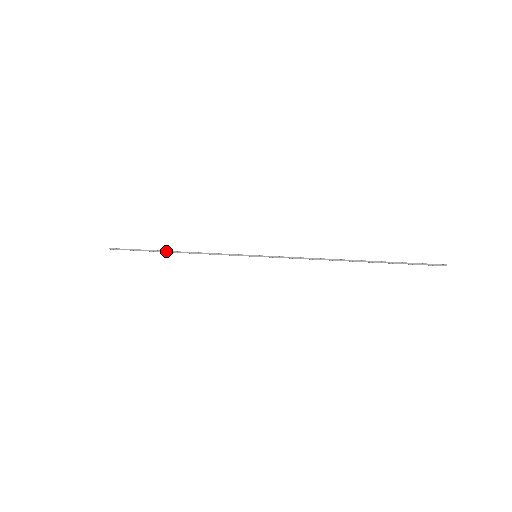
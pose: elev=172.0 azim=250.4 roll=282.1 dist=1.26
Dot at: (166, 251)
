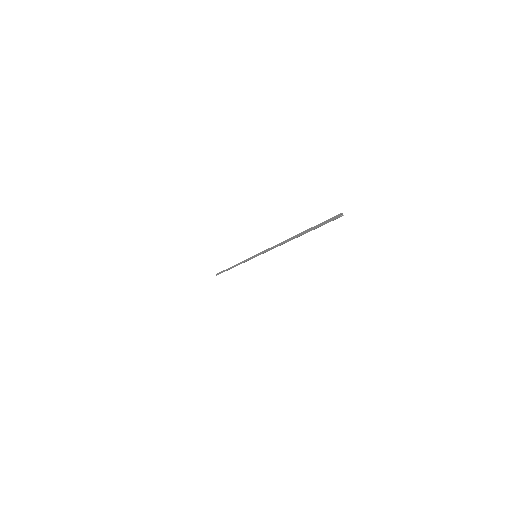
Dot at: occluded
